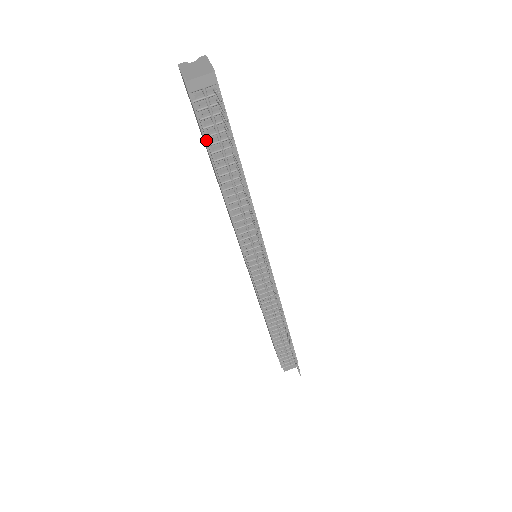
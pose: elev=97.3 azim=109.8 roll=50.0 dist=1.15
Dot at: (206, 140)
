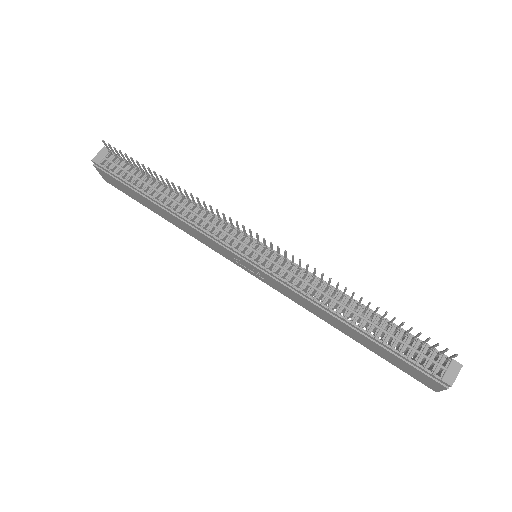
Dot at: (127, 184)
